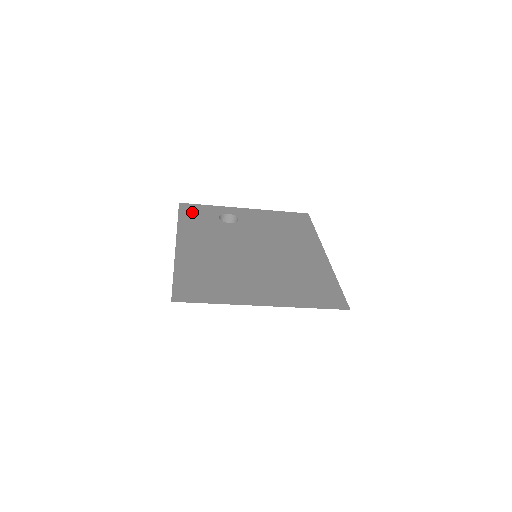
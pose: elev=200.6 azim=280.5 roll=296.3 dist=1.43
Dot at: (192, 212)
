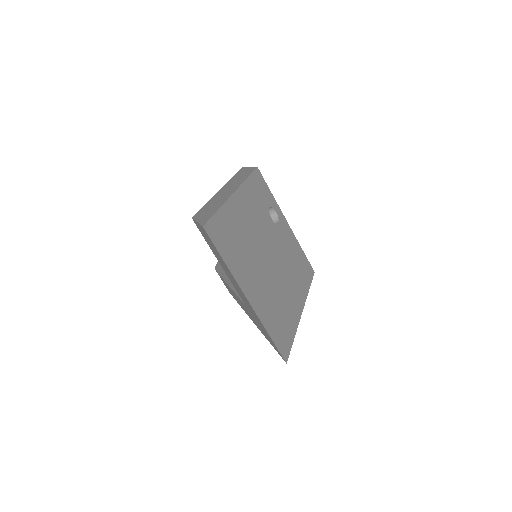
Dot at: (259, 183)
